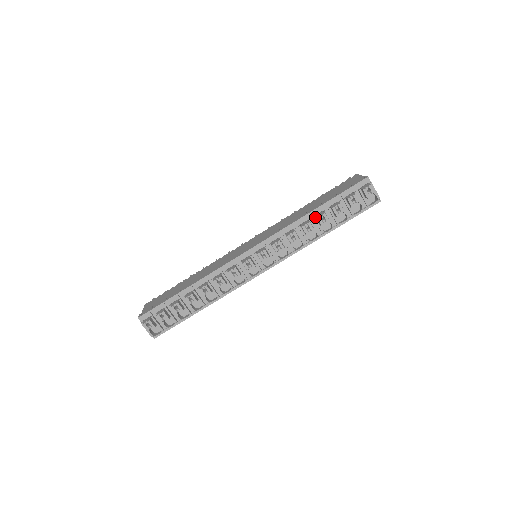
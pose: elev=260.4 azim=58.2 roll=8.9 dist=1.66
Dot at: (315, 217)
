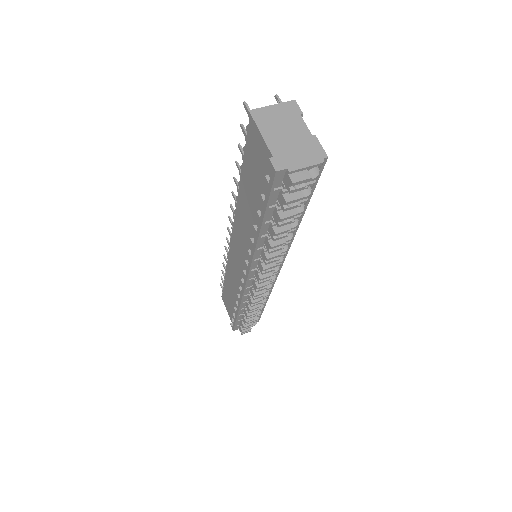
Dot at: (270, 235)
